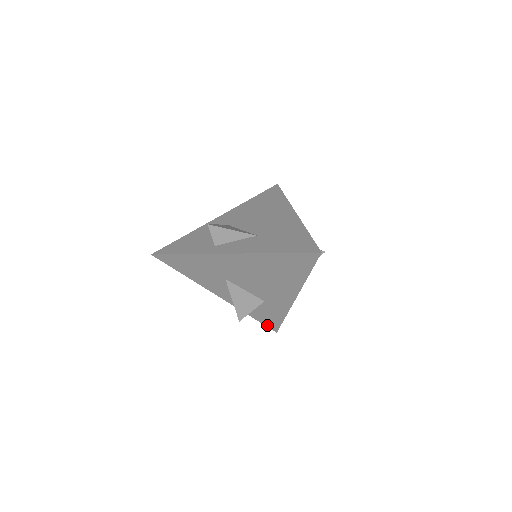
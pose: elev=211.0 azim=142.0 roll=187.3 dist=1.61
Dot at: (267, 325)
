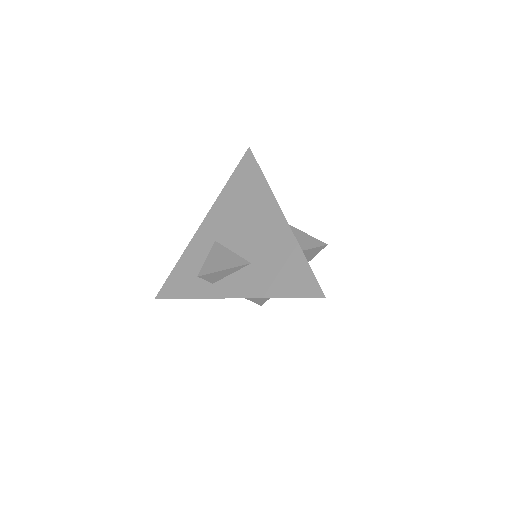
Dot at: occluded
